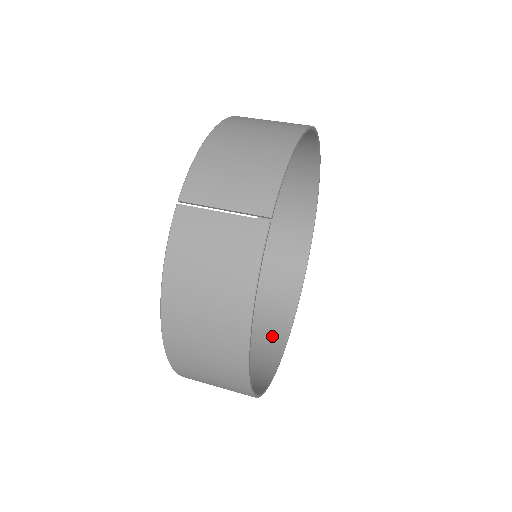
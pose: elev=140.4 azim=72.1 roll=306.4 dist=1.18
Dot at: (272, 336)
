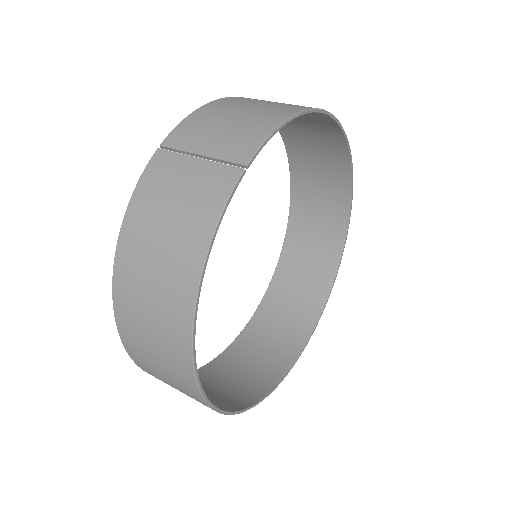
Dot at: (268, 368)
